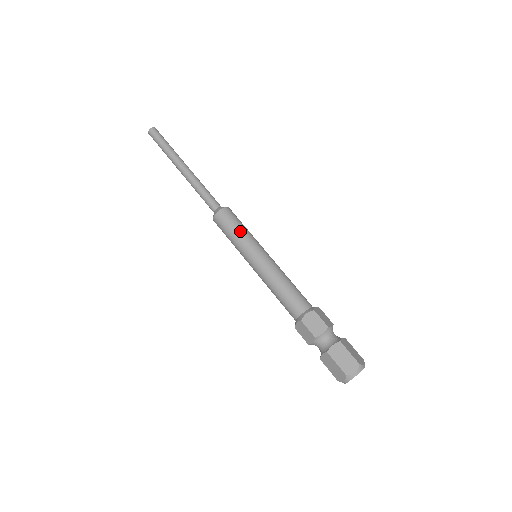
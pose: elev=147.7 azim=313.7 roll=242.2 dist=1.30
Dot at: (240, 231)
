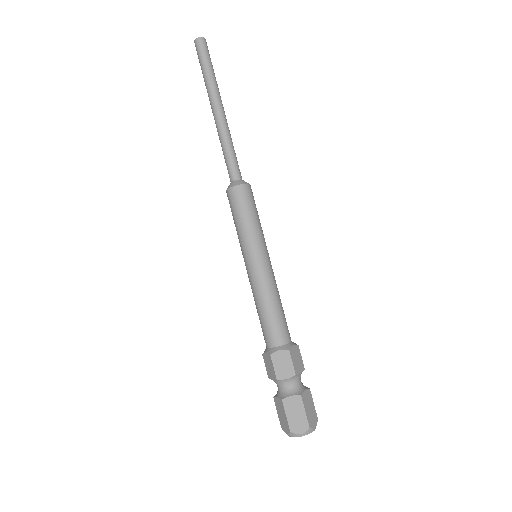
Dot at: (249, 222)
